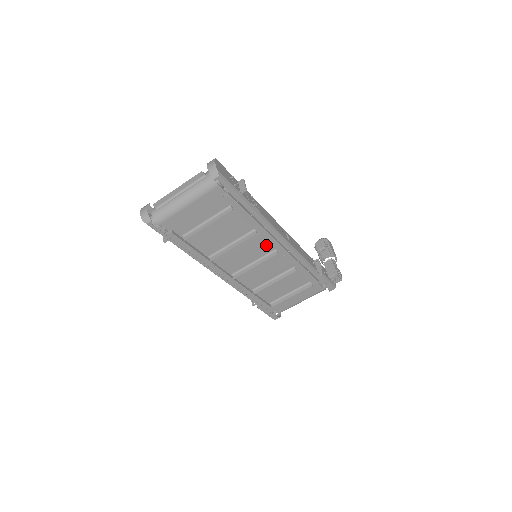
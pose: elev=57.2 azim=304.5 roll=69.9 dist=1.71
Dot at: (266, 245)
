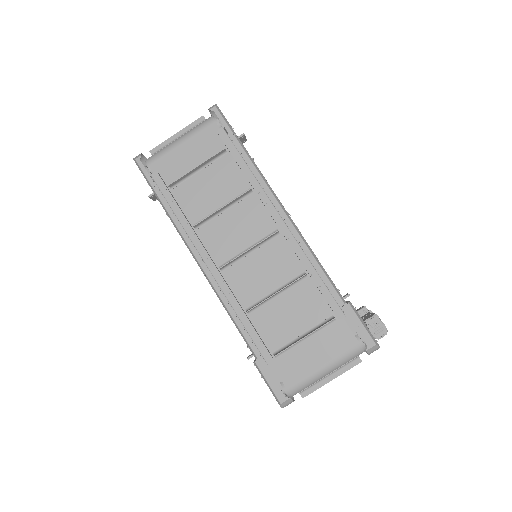
Dot at: (265, 220)
